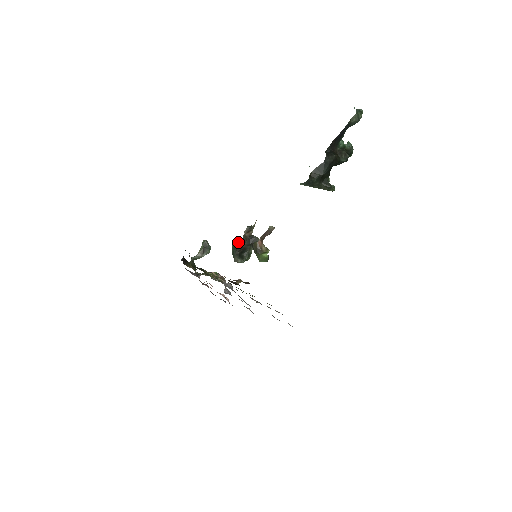
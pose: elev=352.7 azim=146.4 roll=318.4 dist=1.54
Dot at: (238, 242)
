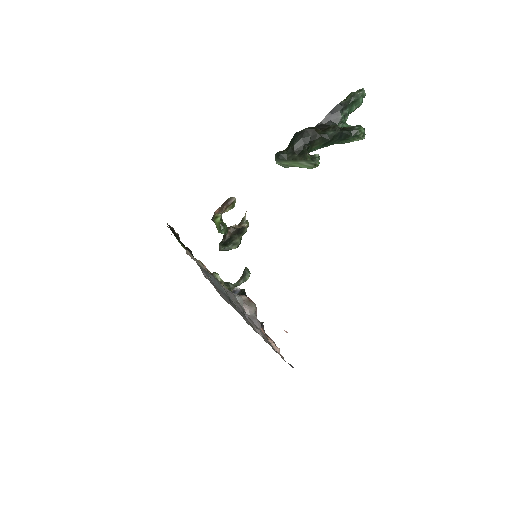
Dot at: occluded
